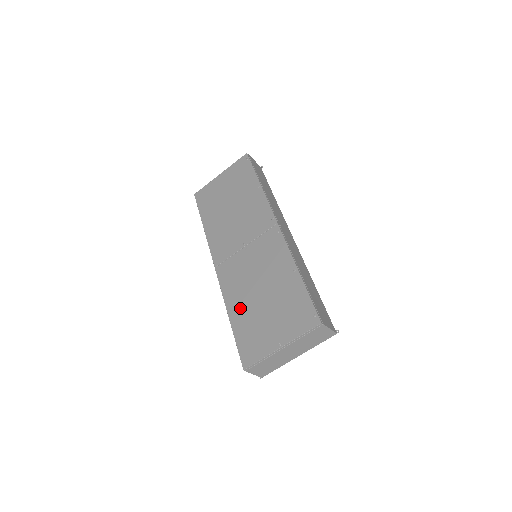
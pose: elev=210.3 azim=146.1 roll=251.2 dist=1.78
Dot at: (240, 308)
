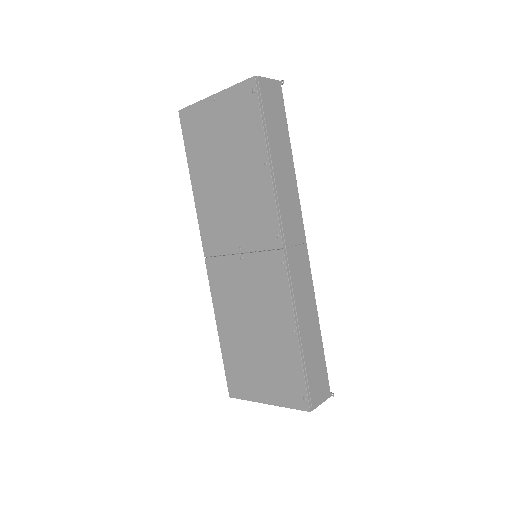
Dot at: (230, 331)
